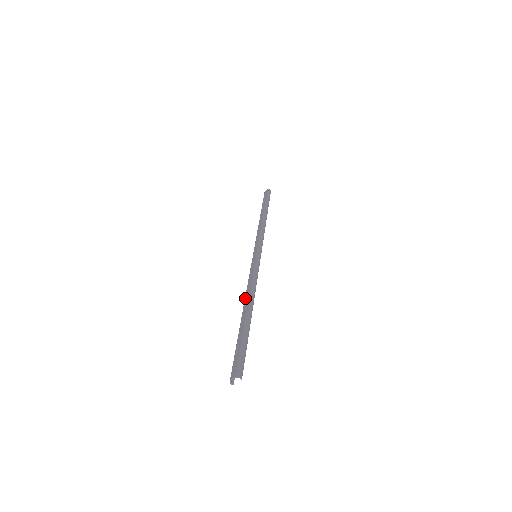
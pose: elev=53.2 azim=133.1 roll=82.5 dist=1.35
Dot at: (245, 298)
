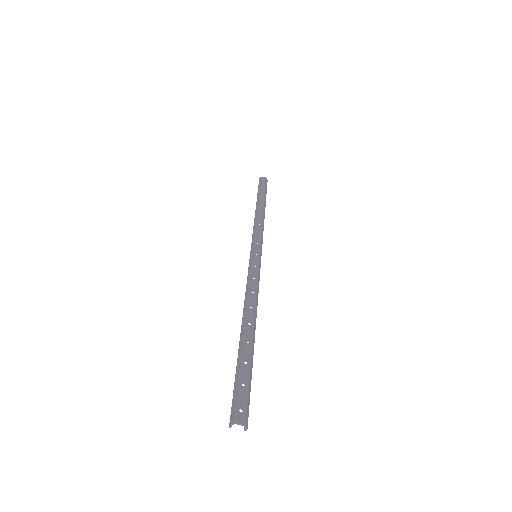
Dot at: (249, 308)
